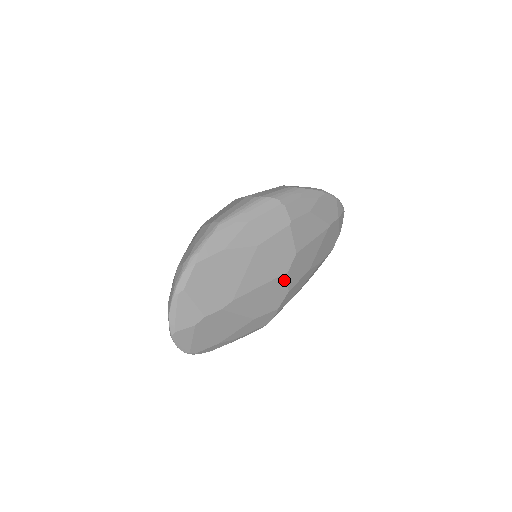
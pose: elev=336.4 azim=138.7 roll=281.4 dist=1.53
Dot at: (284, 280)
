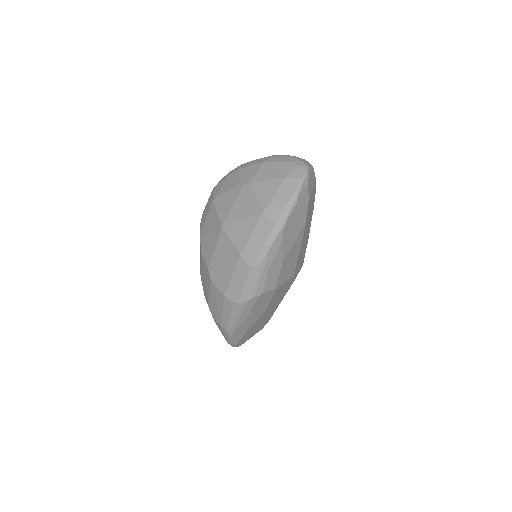
Dot at: occluded
